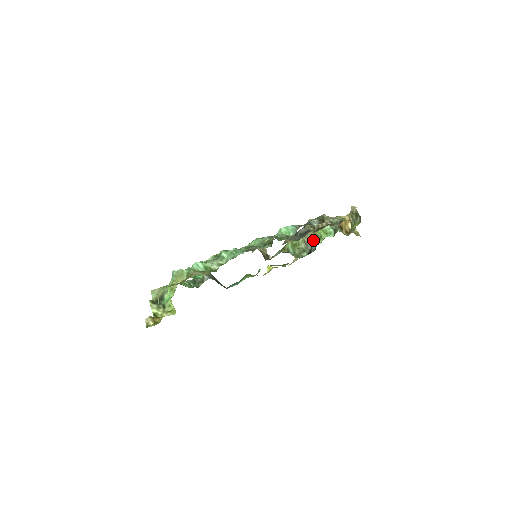
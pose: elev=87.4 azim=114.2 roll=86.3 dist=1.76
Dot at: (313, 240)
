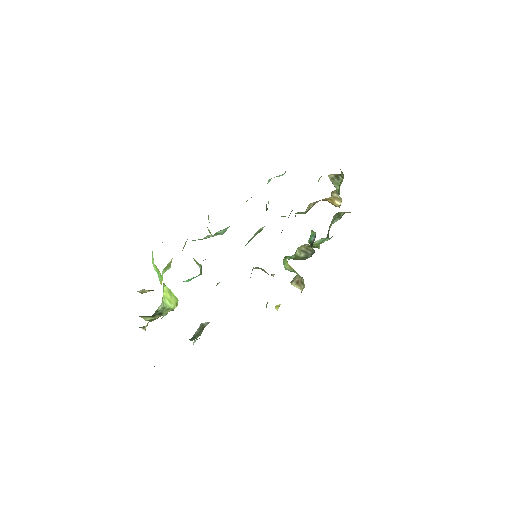
Dot at: occluded
